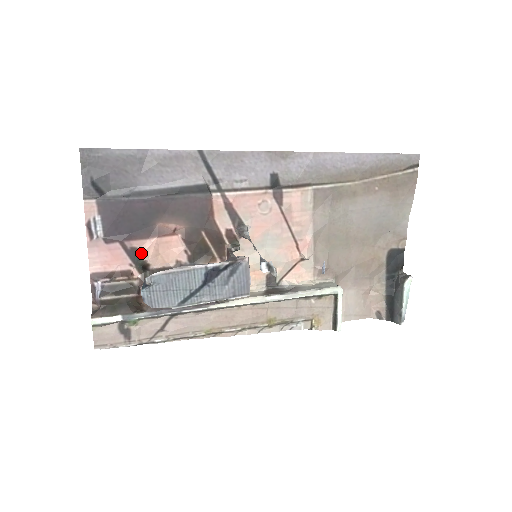
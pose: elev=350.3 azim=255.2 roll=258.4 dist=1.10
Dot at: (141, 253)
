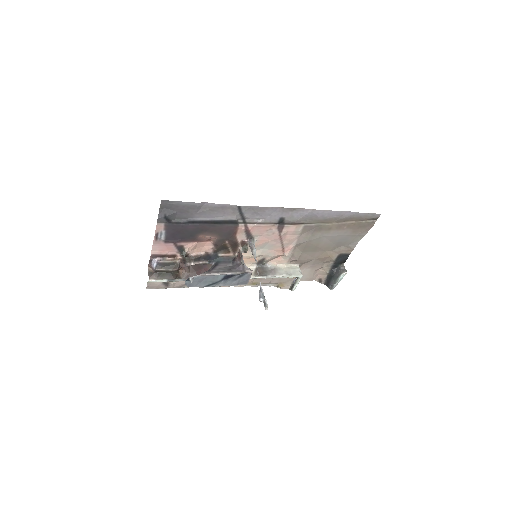
Dot at: (185, 248)
